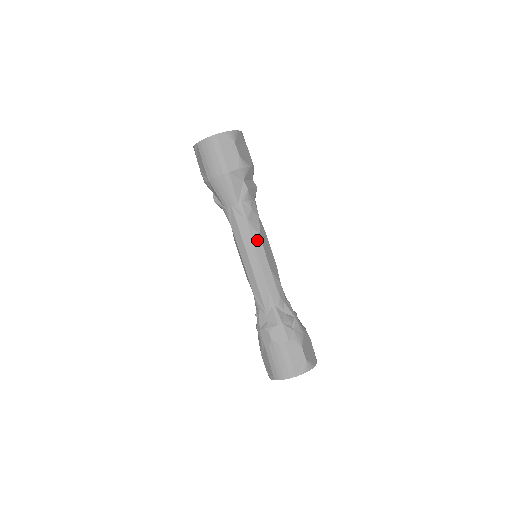
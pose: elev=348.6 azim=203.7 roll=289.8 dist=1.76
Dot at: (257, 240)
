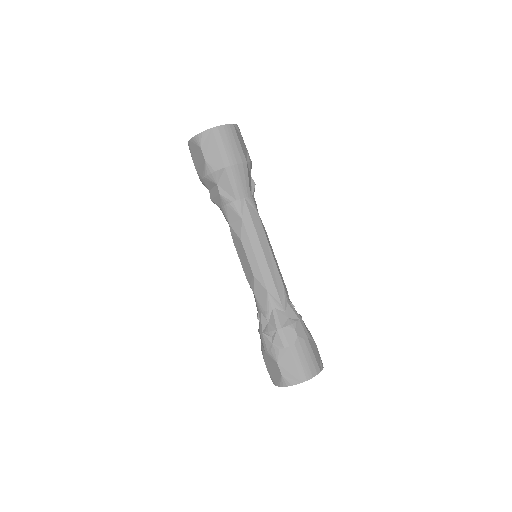
Dot at: (267, 235)
